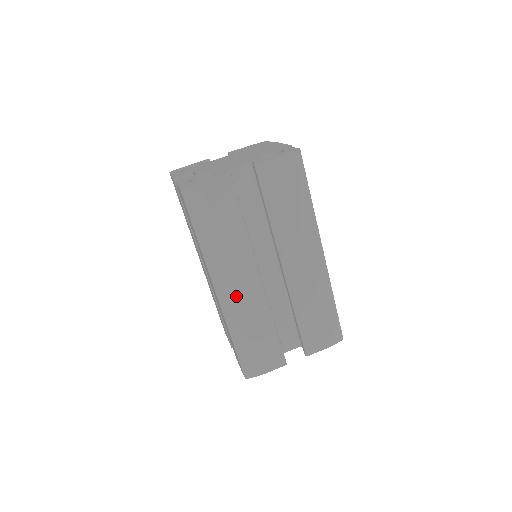
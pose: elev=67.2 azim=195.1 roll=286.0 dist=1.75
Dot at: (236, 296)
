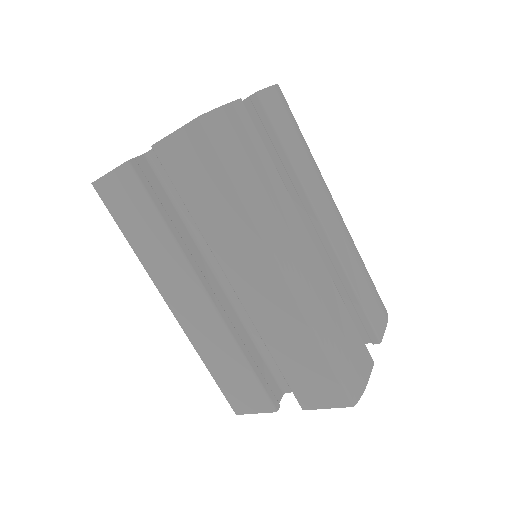
Dot at: (305, 273)
